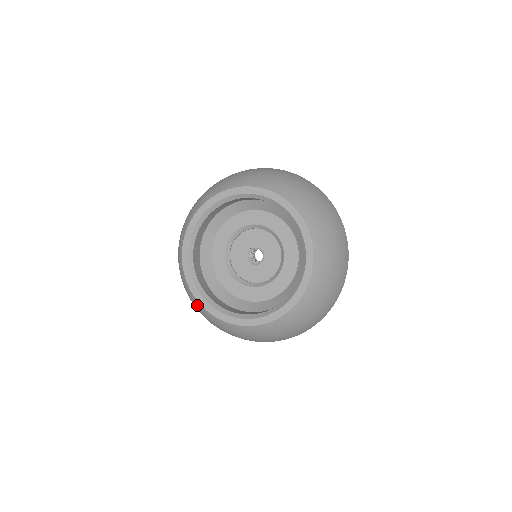
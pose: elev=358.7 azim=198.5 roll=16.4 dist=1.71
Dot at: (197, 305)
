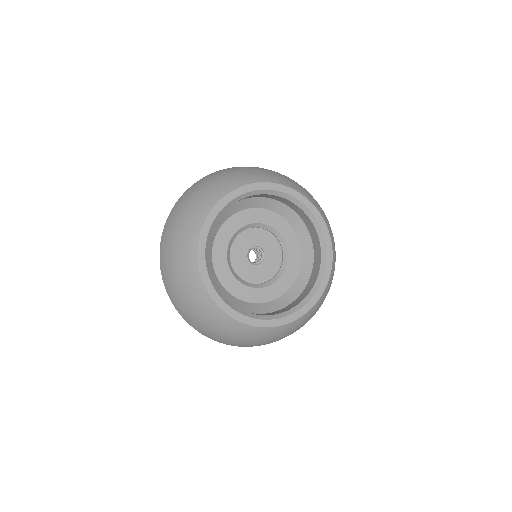
Dot at: (230, 325)
